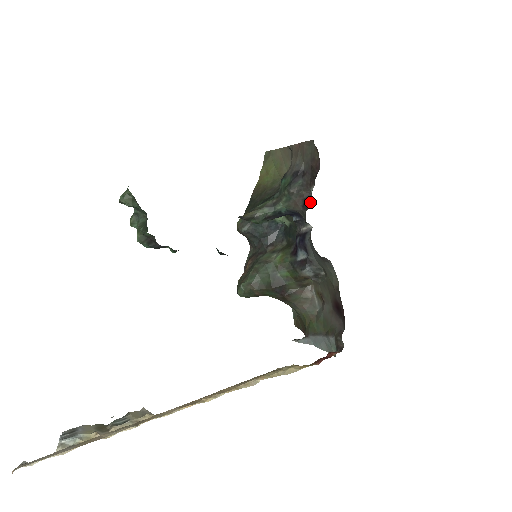
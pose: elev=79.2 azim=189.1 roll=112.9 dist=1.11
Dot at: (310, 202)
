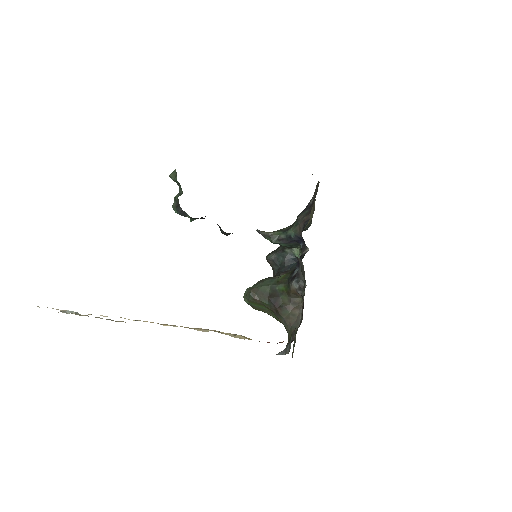
Dot at: occluded
